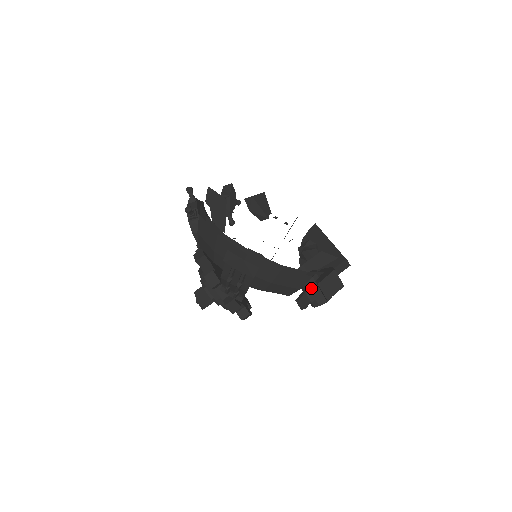
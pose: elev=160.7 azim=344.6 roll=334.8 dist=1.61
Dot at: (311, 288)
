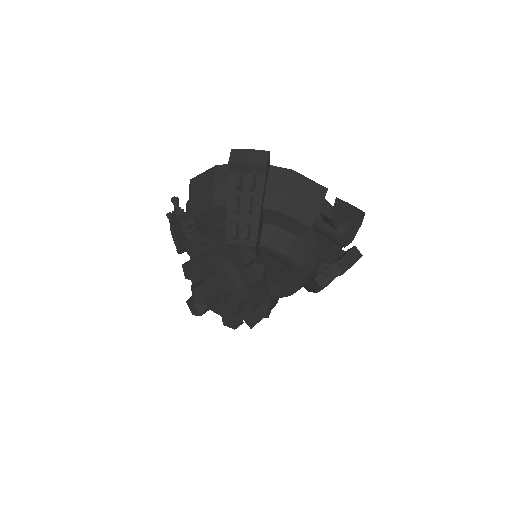
Dot at: occluded
